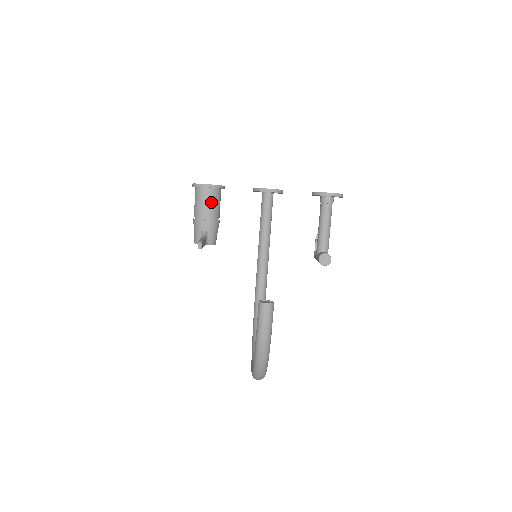
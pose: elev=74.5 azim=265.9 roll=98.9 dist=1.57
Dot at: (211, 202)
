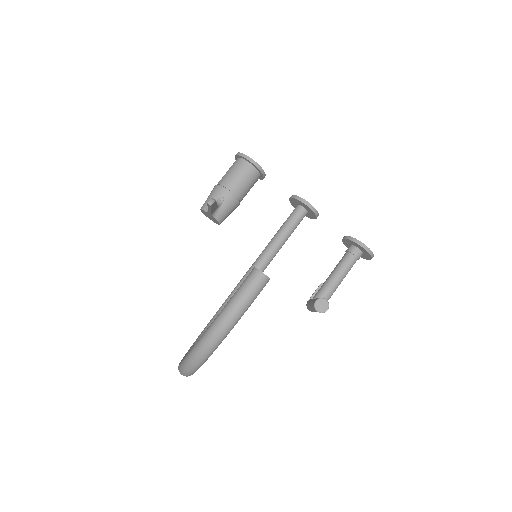
Dot at: (245, 179)
